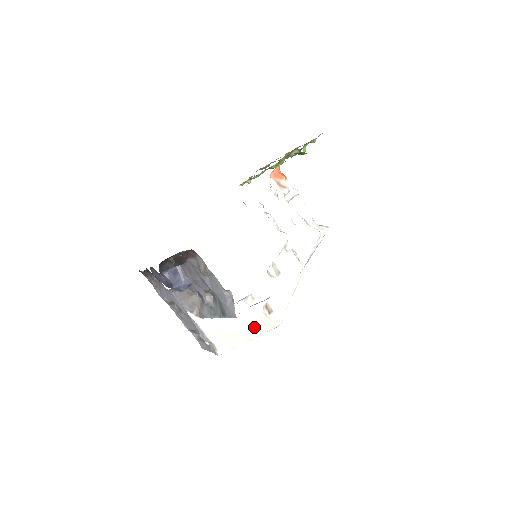
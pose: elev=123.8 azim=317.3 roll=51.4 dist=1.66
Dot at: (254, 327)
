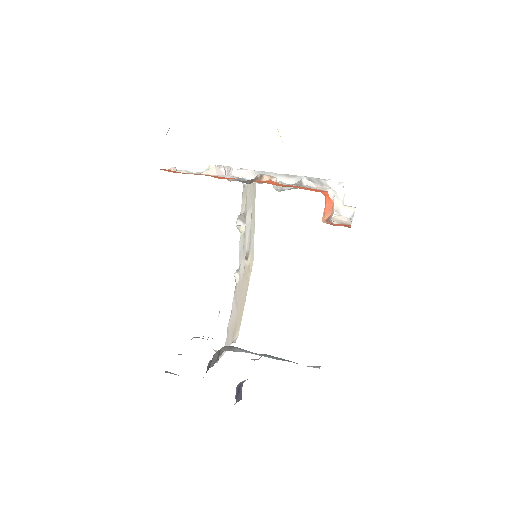
Dot at: (245, 288)
